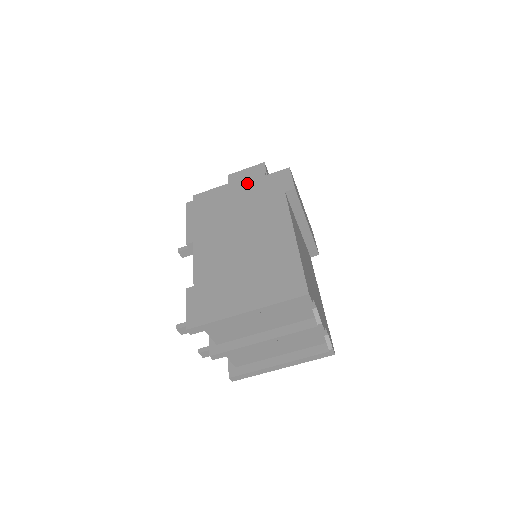
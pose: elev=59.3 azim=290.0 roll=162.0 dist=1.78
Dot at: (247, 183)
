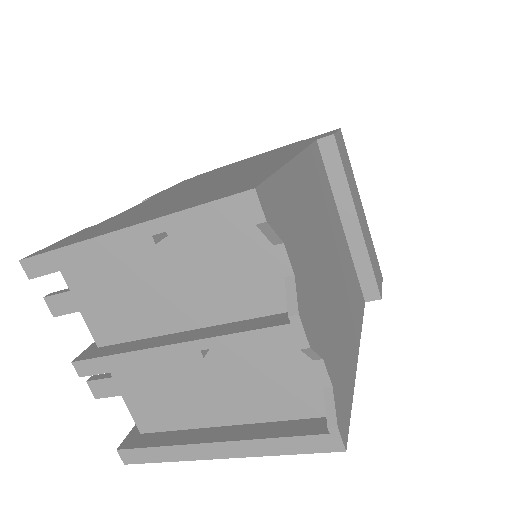
Dot at: (272, 150)
